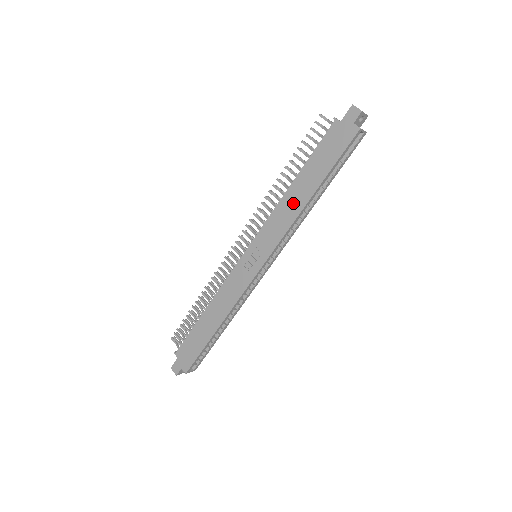
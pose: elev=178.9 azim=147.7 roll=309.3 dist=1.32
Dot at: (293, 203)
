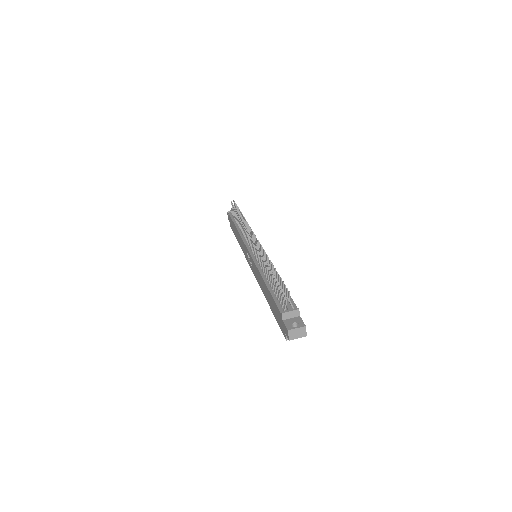
Dot at: (262, 286)
